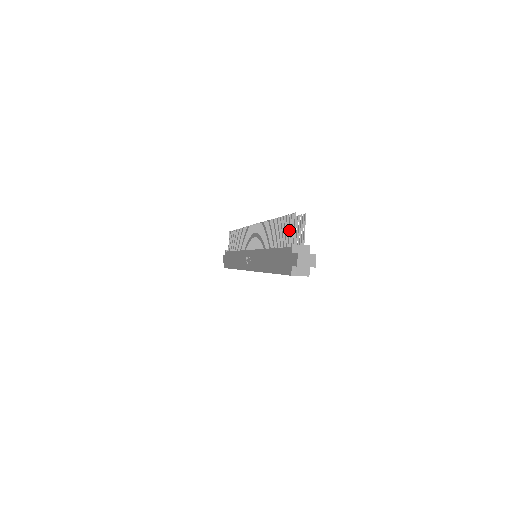
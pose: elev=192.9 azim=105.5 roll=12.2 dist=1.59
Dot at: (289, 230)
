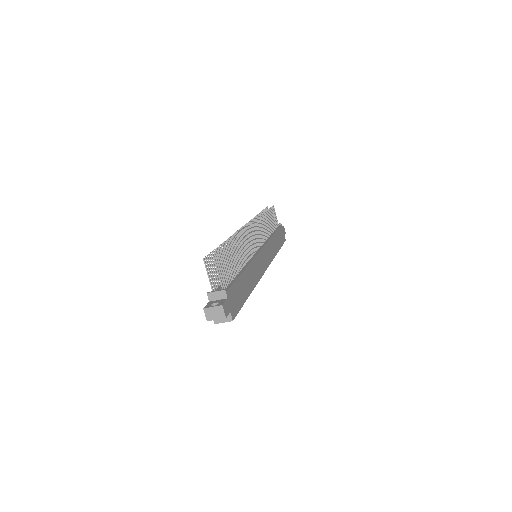
Dot at: occluded
